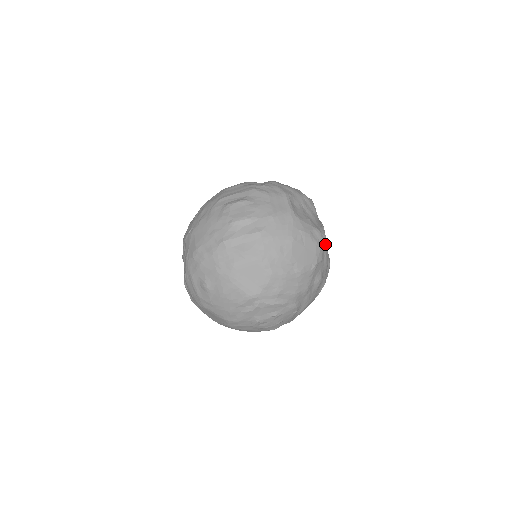
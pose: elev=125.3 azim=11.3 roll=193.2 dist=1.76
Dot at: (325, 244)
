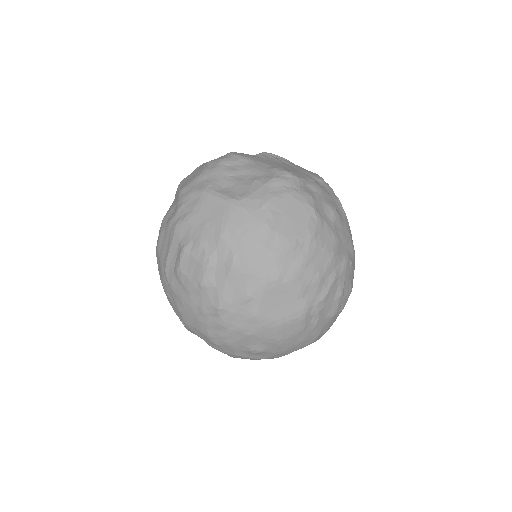
Dot at: (296, 179)
